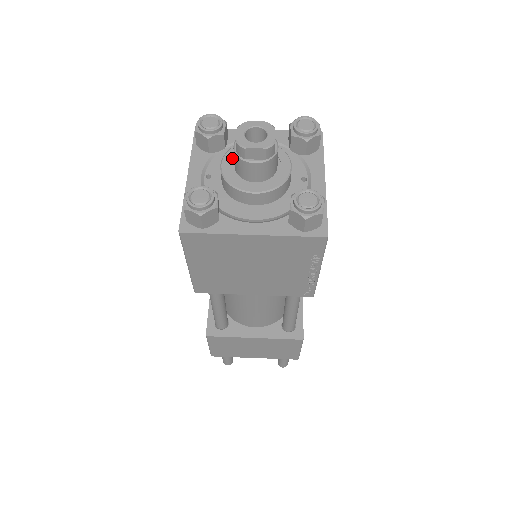
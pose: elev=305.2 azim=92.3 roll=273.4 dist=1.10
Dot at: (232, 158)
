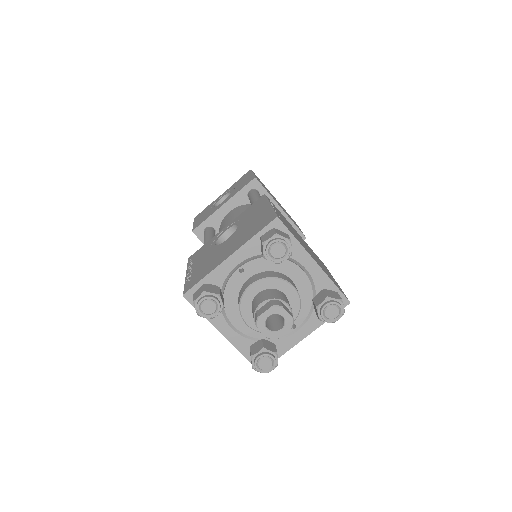
Dot at: (262, 287)
